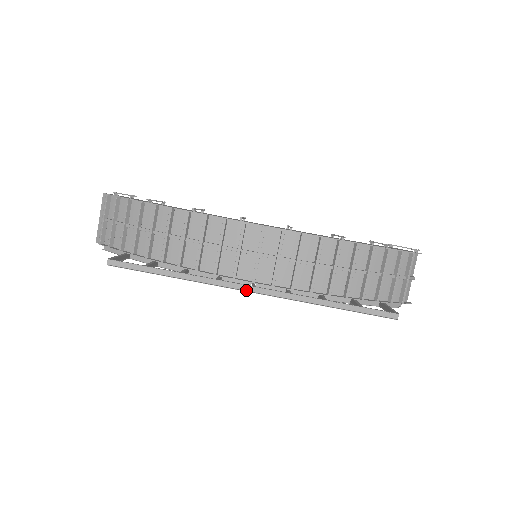
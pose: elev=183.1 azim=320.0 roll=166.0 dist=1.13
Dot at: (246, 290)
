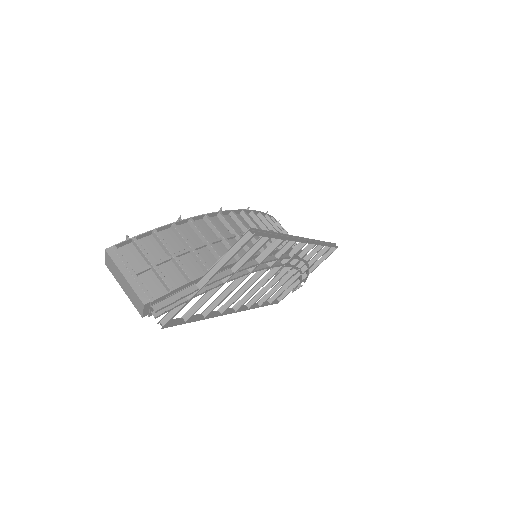
Dot at: (305, 242)
